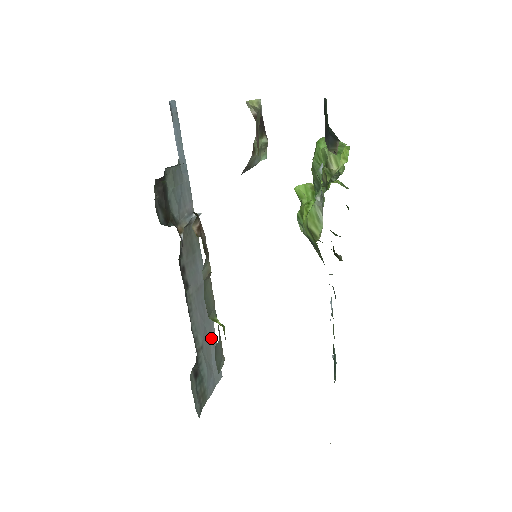
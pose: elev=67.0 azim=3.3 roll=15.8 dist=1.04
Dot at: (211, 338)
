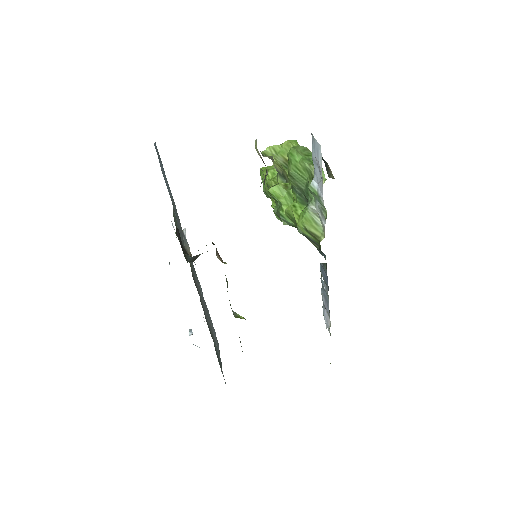
Dot at: (210, 323)
